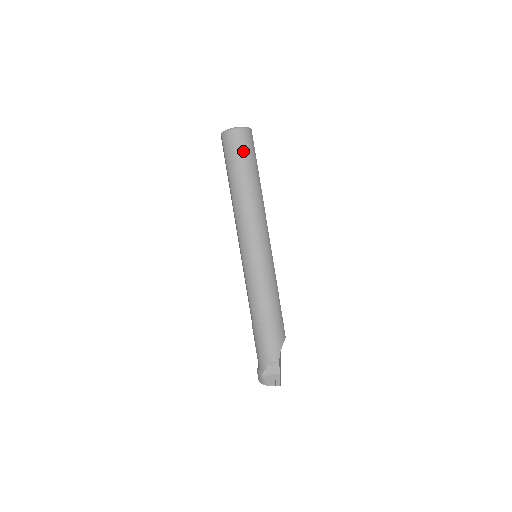
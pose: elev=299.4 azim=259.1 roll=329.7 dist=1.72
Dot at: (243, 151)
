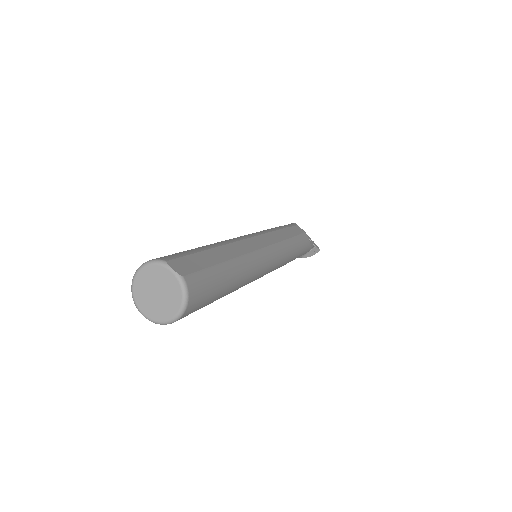
Dot at: (207, 300)
